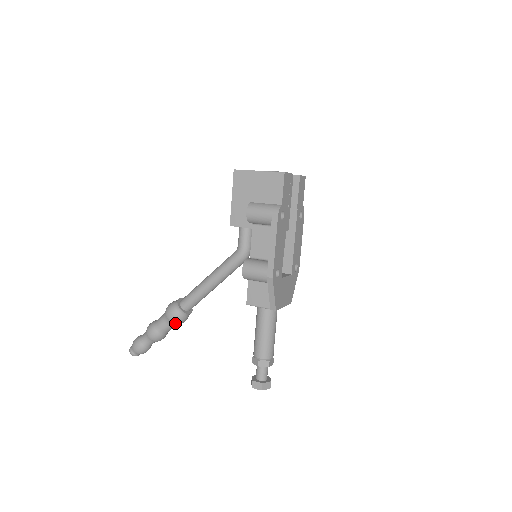
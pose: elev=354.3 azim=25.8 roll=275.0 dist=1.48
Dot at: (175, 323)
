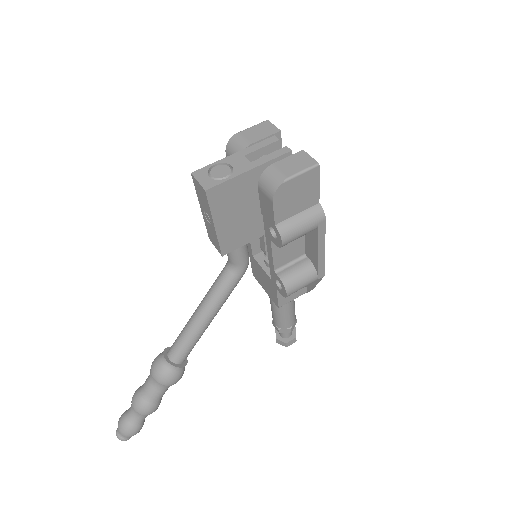
Dot at: occluded
